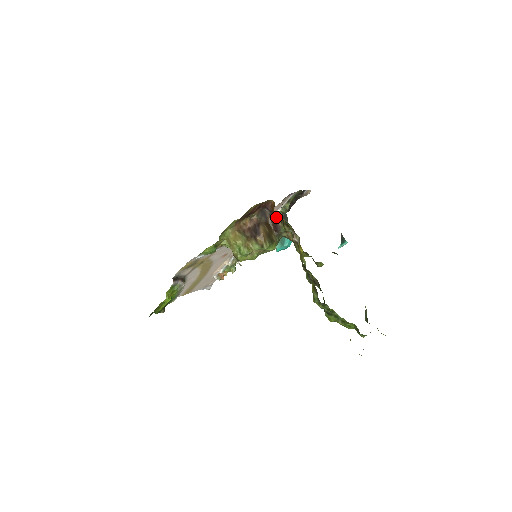
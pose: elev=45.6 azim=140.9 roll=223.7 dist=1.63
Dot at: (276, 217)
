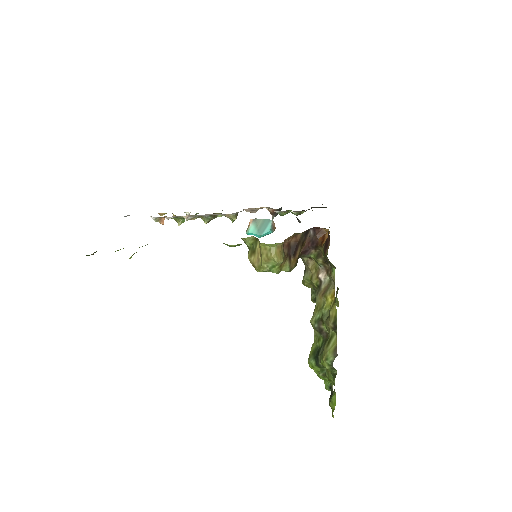
Dot at: (318, 246)
